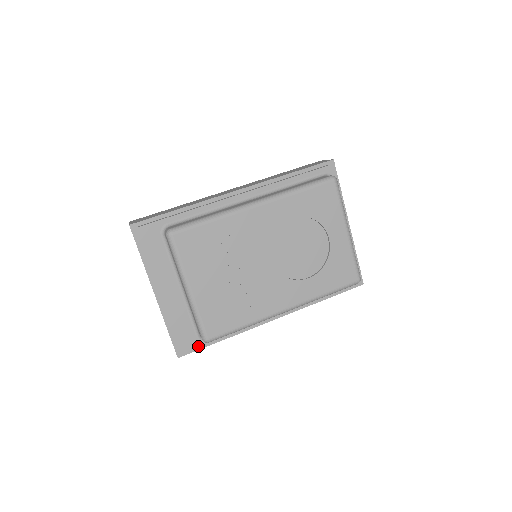
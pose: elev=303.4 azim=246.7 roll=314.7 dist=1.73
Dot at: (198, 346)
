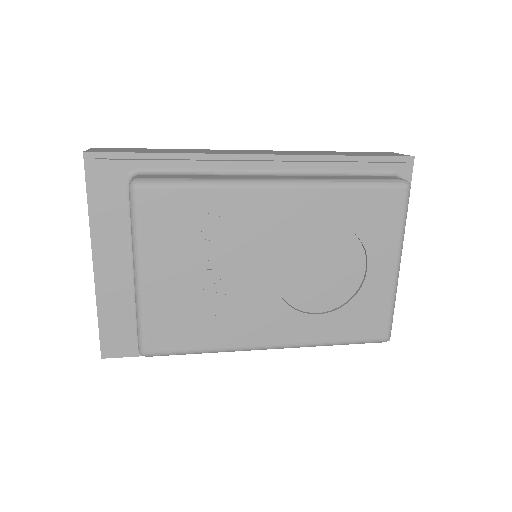
Dot at: (133, 353)
